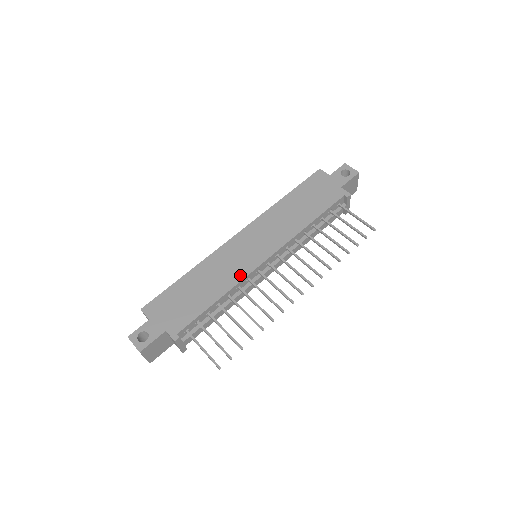
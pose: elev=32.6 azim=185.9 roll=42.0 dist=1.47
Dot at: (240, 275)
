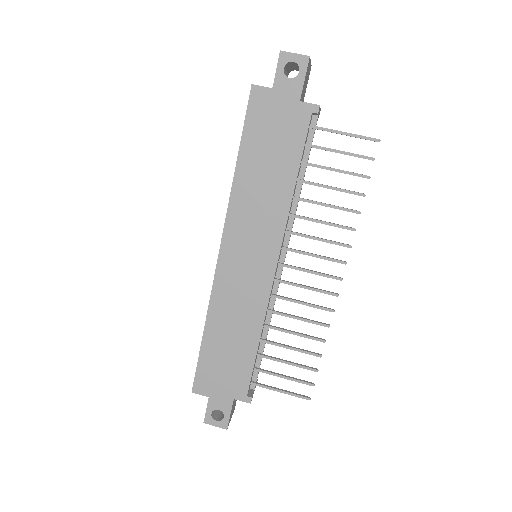
Dot at: (261, 302)
